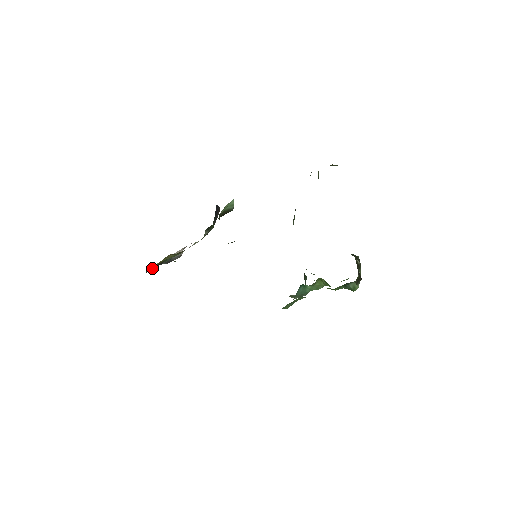
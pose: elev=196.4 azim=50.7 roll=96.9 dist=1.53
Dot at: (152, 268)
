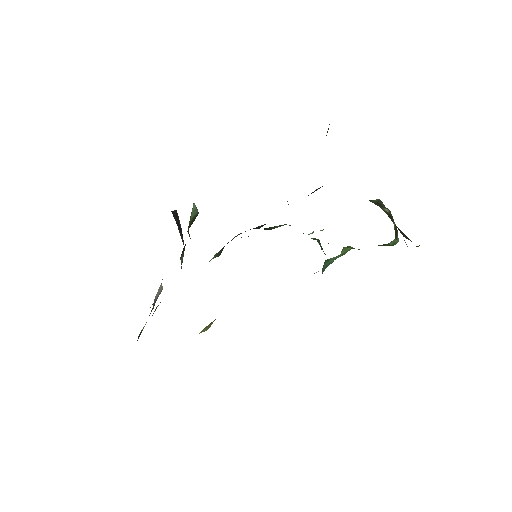
Dot at: (141, 332)
